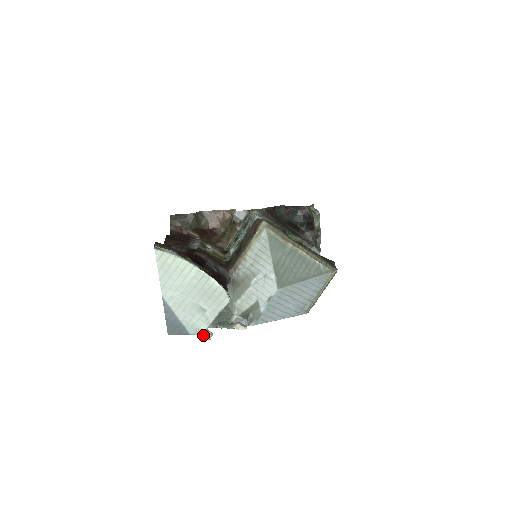
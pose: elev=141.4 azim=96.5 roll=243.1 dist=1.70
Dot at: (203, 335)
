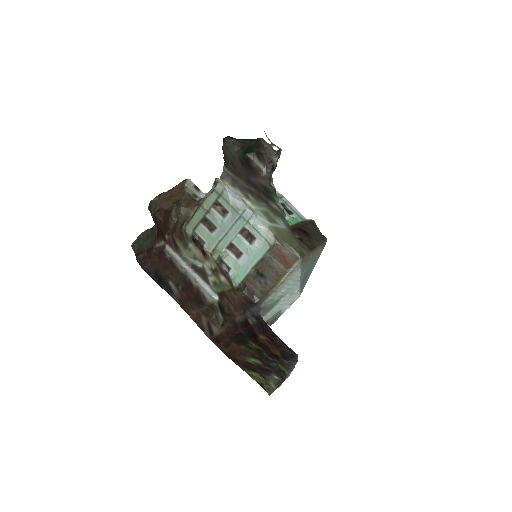
Dot at: occluded
